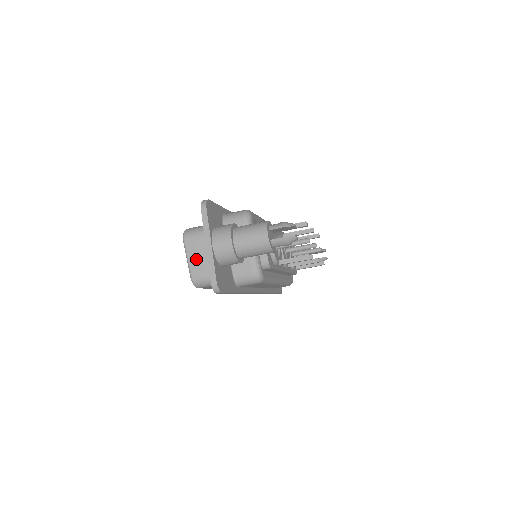
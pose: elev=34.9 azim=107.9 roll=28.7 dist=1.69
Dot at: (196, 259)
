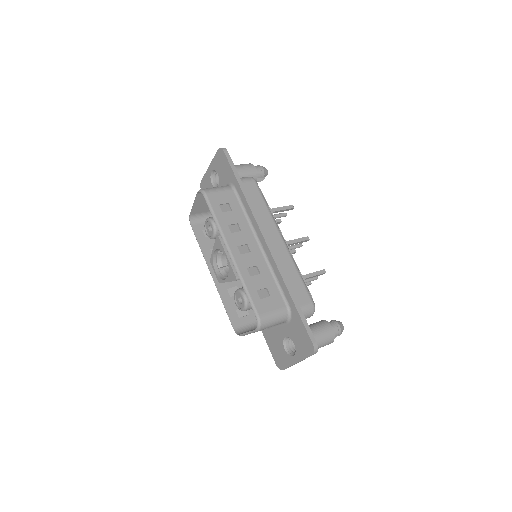
Dot at: occluded
